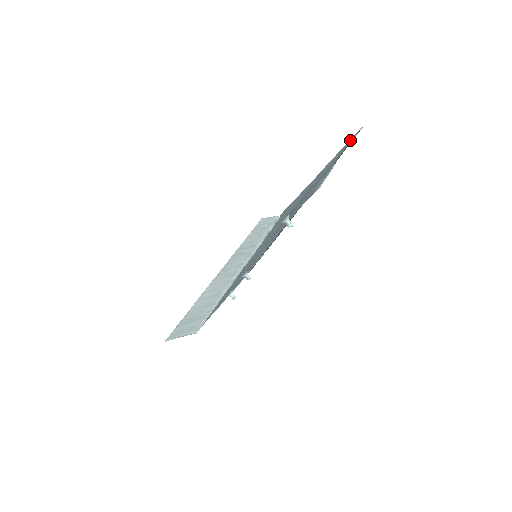
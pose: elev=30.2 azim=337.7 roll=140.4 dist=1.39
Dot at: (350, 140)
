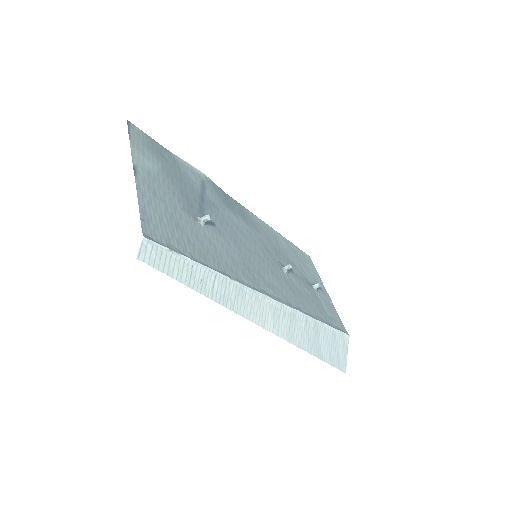
Dot at: (135, 139)
